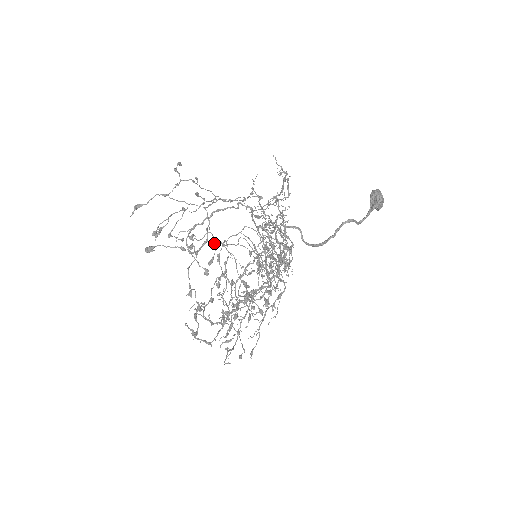
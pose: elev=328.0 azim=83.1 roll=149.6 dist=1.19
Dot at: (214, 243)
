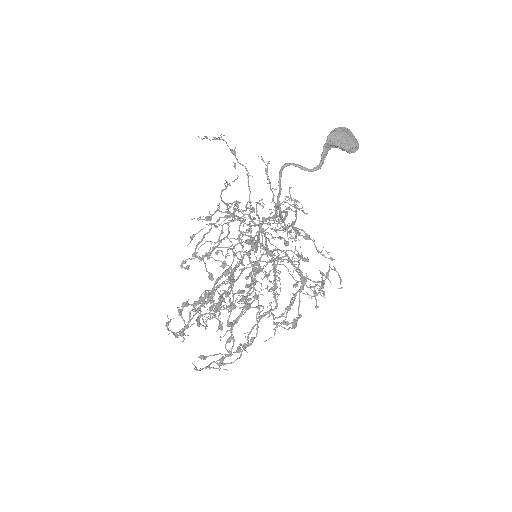
Dot at: (234, 255)
